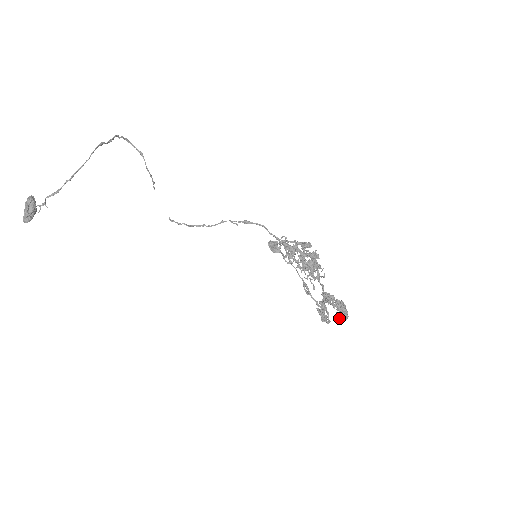
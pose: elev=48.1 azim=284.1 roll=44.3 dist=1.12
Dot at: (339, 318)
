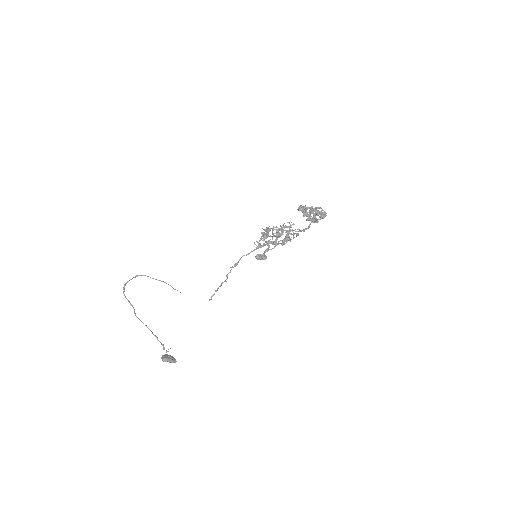
Dot at: (322, 216)
